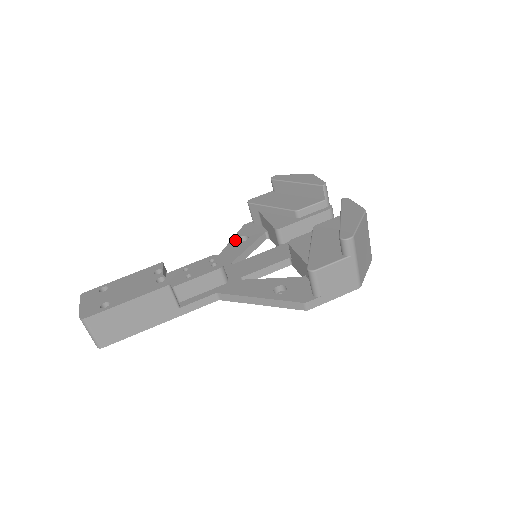
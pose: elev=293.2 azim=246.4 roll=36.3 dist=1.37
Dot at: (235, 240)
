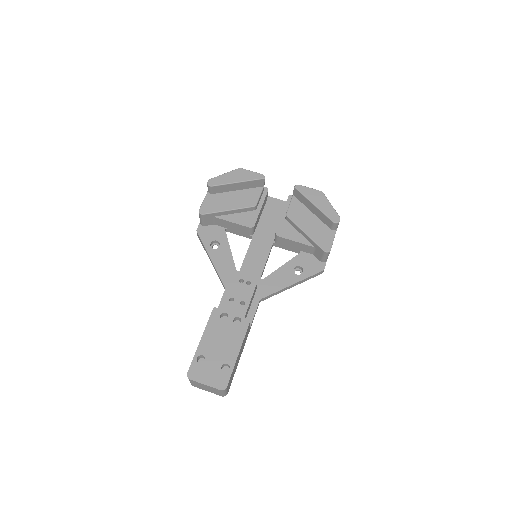
Dot at: (211, 249)
